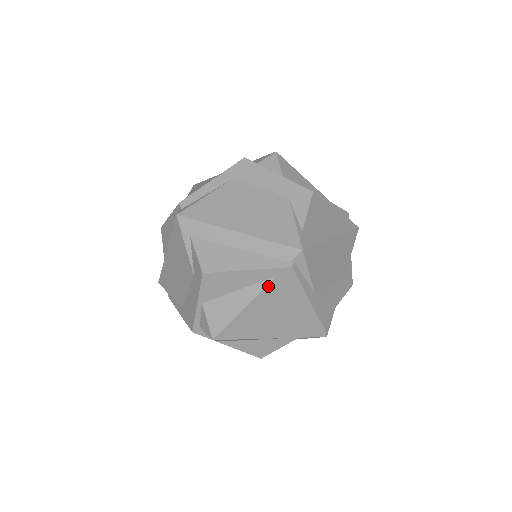
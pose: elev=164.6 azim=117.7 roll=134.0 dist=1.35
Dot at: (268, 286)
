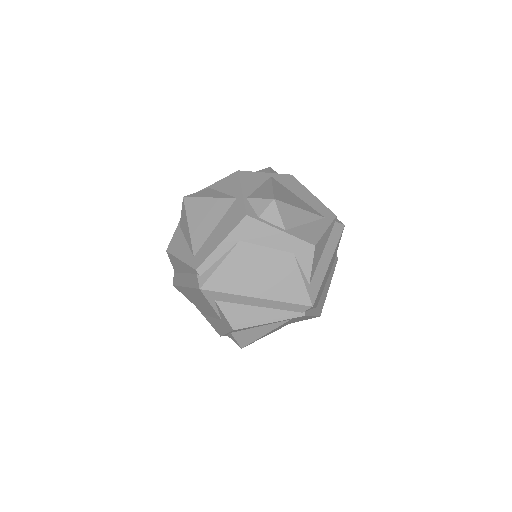
Dot at: (284, 323)
